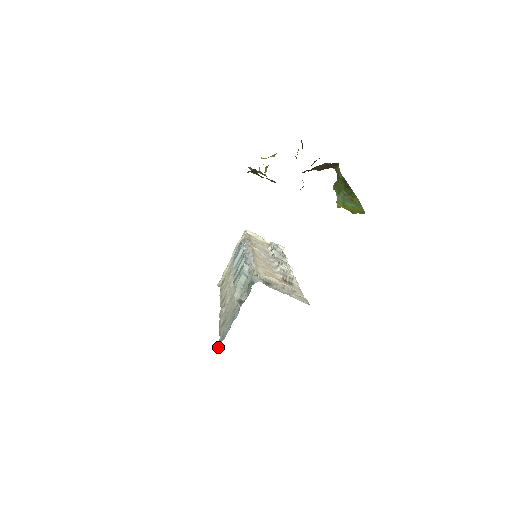
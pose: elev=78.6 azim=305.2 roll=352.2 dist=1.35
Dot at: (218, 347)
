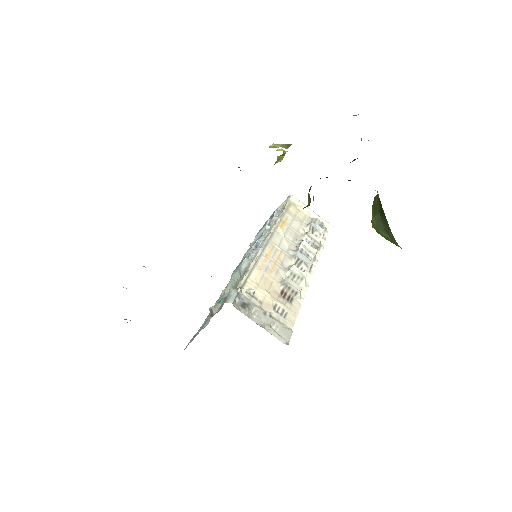
Dot at: (187, 345)
